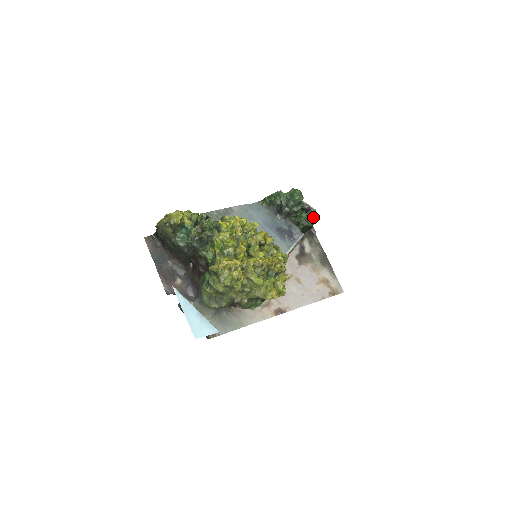
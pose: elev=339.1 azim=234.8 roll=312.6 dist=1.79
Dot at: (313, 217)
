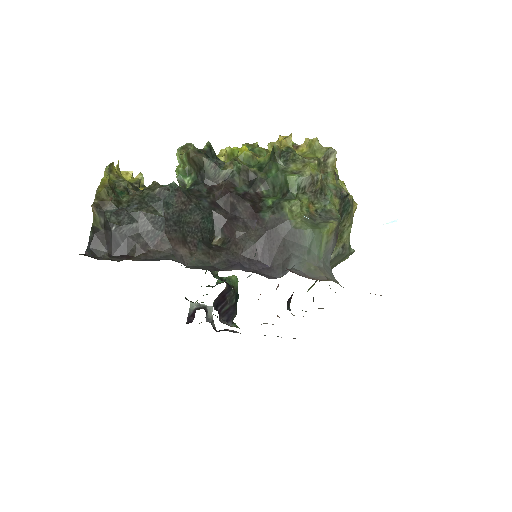
Dot at: (231, 276)
